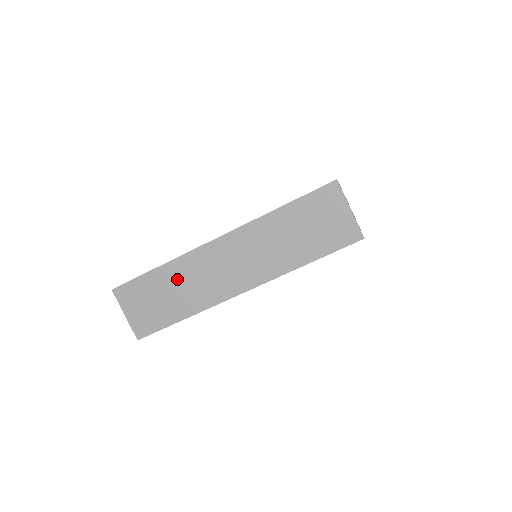
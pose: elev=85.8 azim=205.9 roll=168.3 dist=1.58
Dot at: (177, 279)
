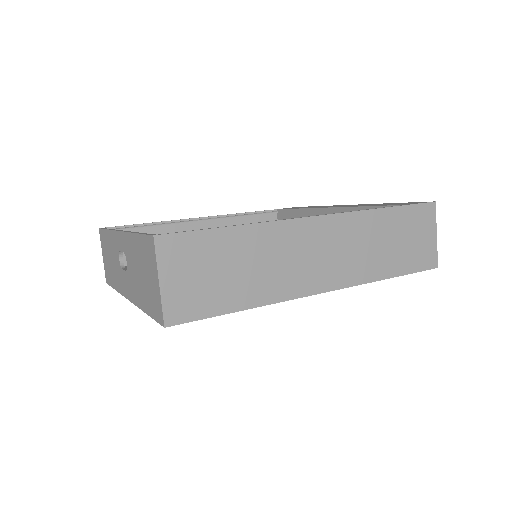
Dot at: (256, 251)
